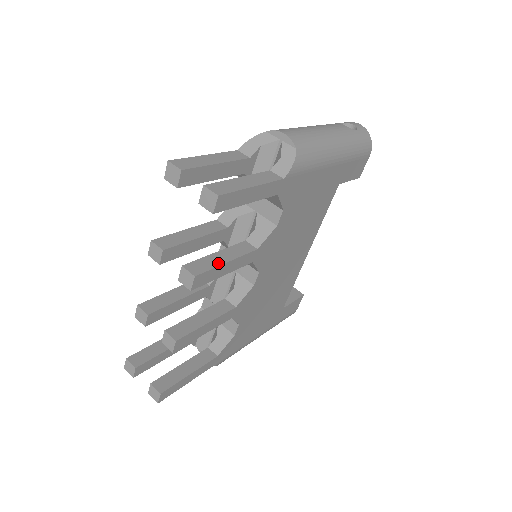
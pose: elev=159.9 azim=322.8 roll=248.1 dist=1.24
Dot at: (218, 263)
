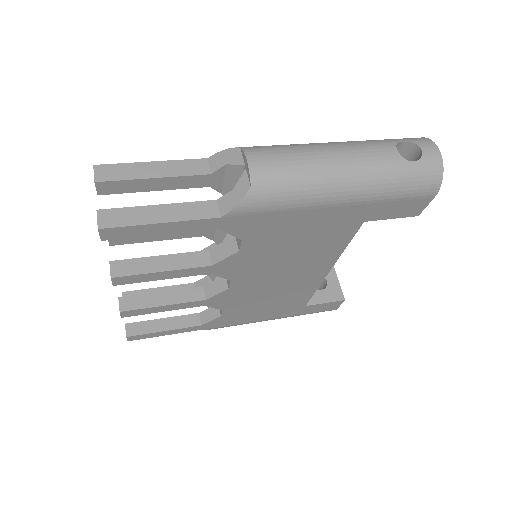
Dot at: (149, 270)
